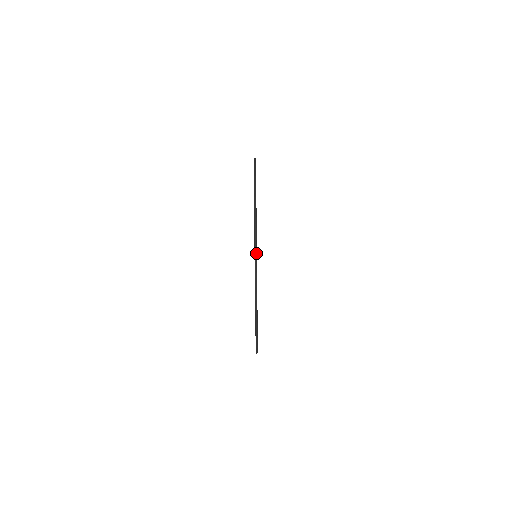
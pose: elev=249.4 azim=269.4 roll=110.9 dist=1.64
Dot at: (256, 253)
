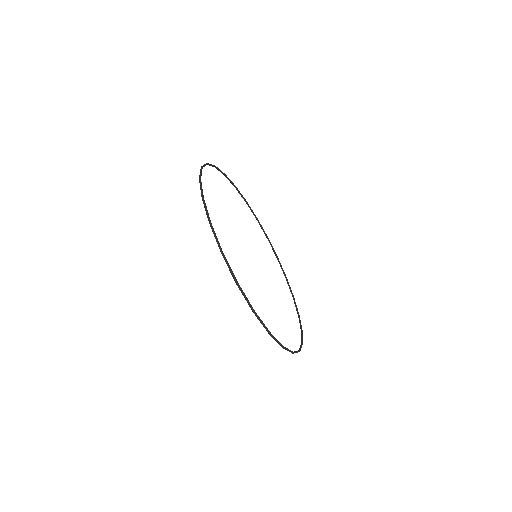
Dot at: (269, 332)
